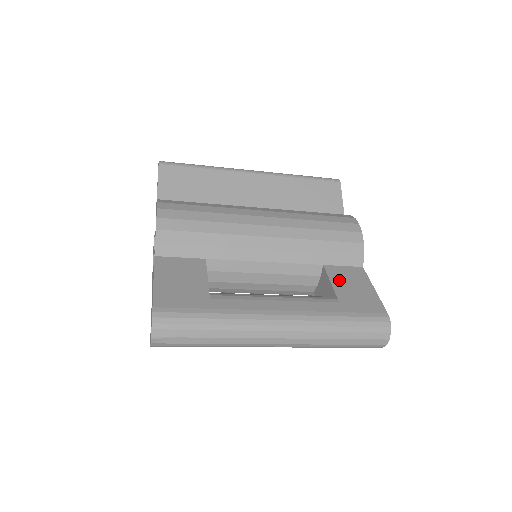
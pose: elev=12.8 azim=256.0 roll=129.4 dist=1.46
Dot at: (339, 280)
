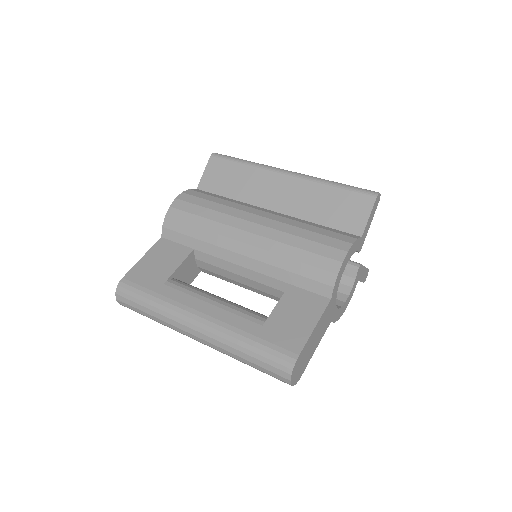
Dot at: (288, 304)
